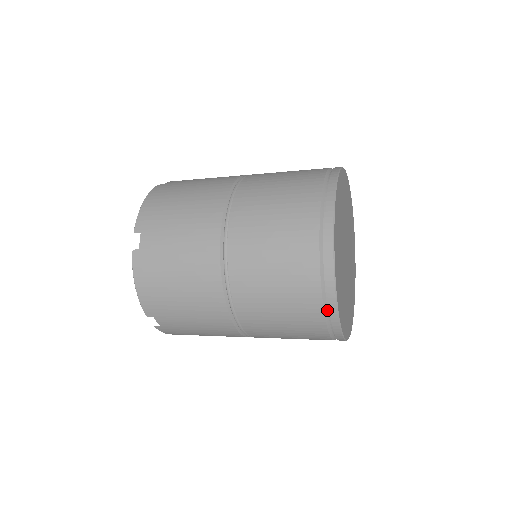
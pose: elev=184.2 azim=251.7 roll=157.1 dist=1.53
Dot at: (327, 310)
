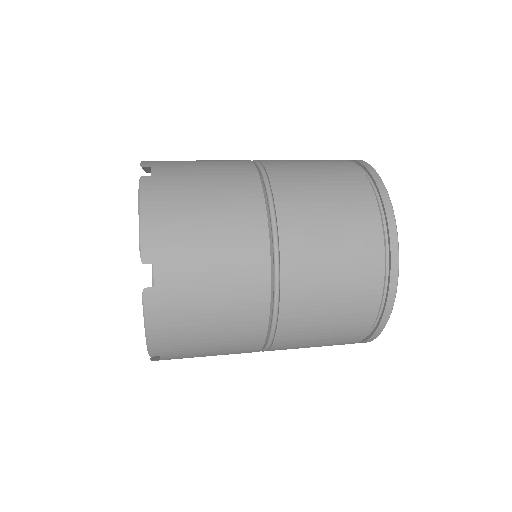
Dot at: (385, 238)
